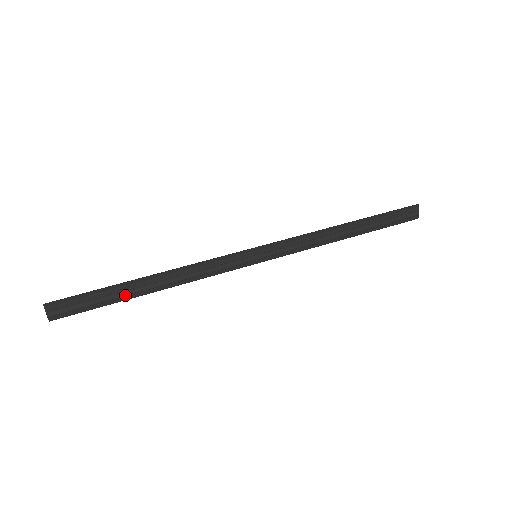
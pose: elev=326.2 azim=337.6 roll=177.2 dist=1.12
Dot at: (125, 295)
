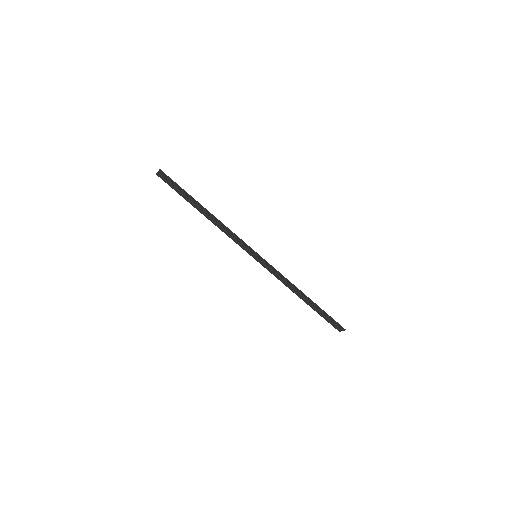
Dot at: (191, 203)
